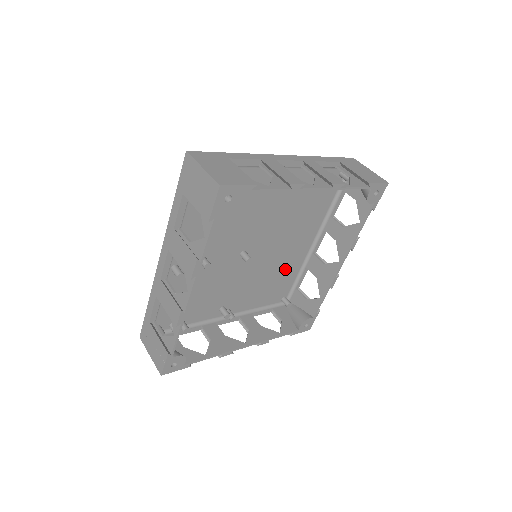
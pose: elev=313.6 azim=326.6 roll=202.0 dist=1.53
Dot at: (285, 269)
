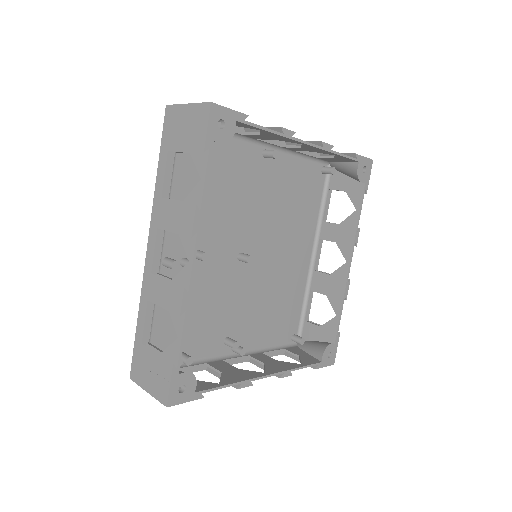
Dot at: (288, 291)
